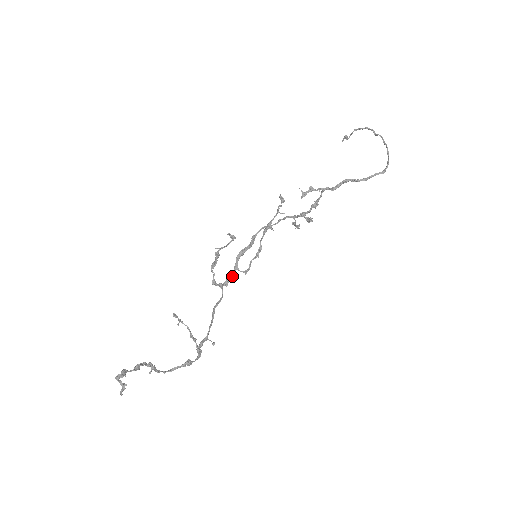
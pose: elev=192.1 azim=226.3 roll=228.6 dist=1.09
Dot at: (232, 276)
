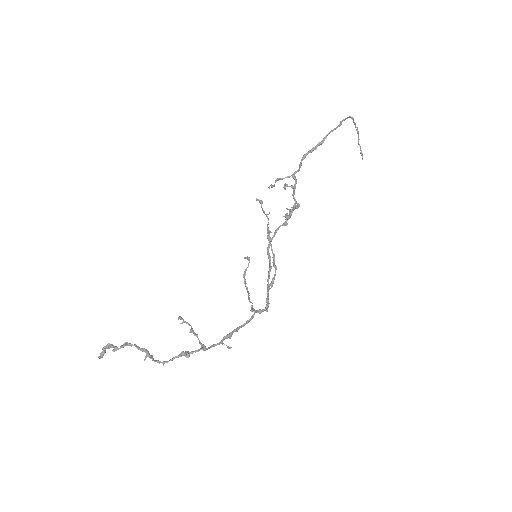
Dot at: (266, 298)
